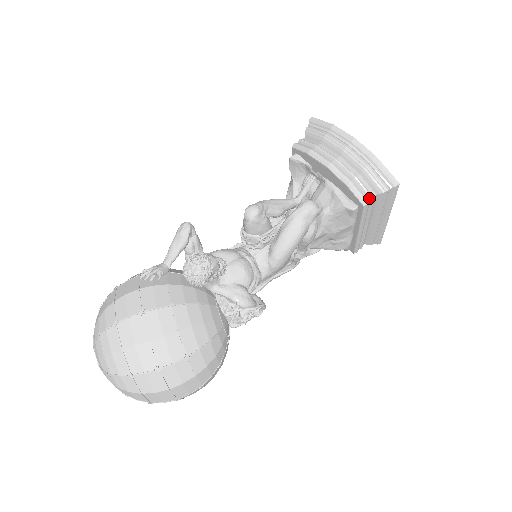
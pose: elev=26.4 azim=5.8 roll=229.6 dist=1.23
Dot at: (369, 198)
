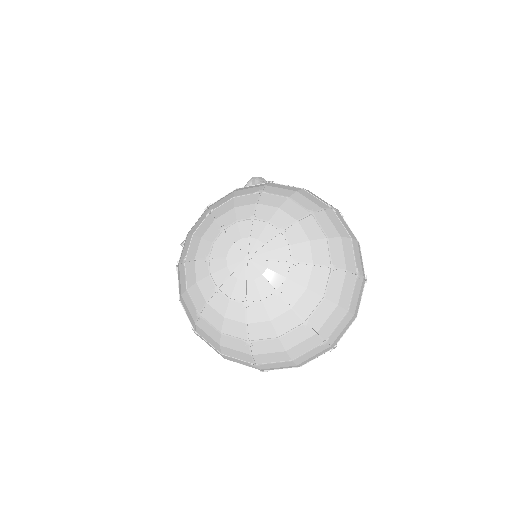
Dot at: occluded
